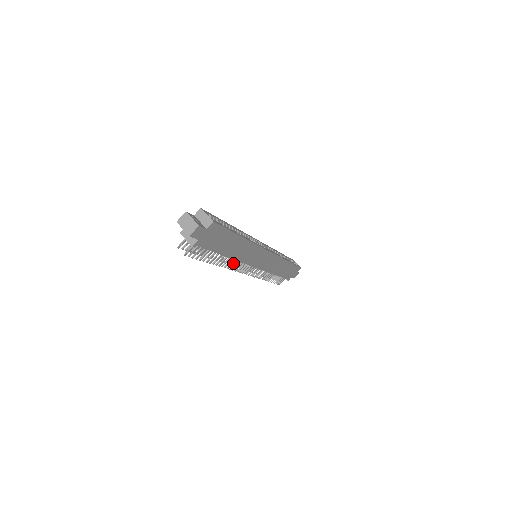
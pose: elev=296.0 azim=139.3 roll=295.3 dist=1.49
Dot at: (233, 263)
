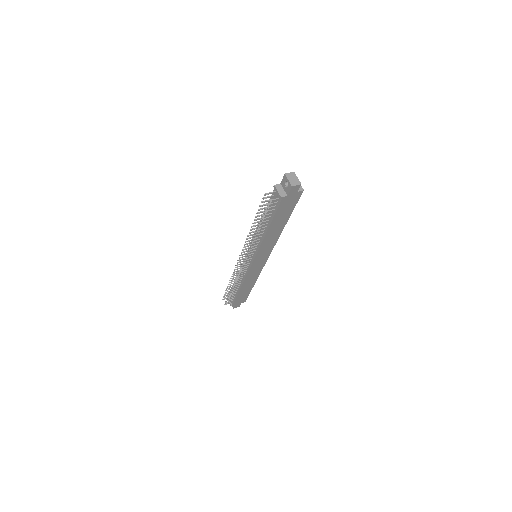
Dot at: occluded
